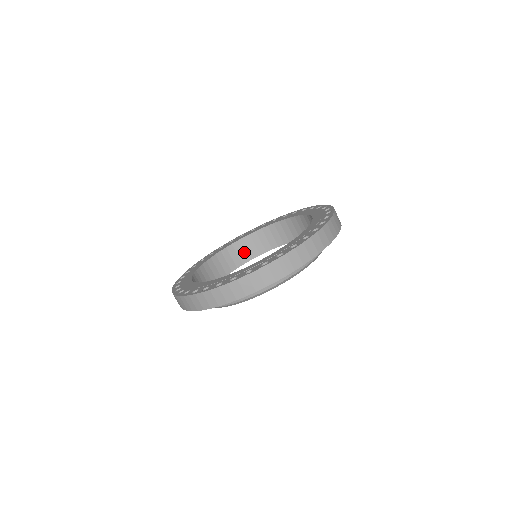
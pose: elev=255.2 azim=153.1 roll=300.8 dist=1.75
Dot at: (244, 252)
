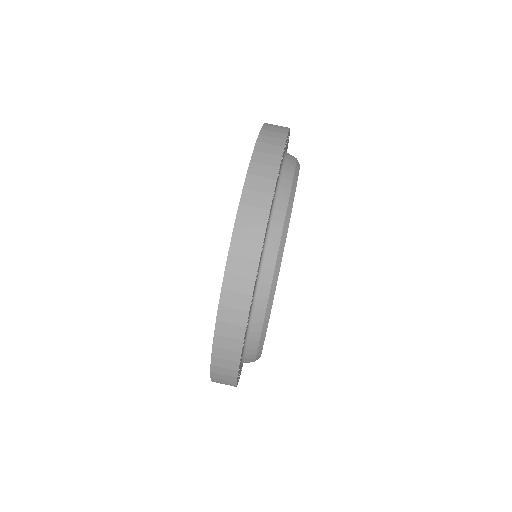
Dot at: occluded
